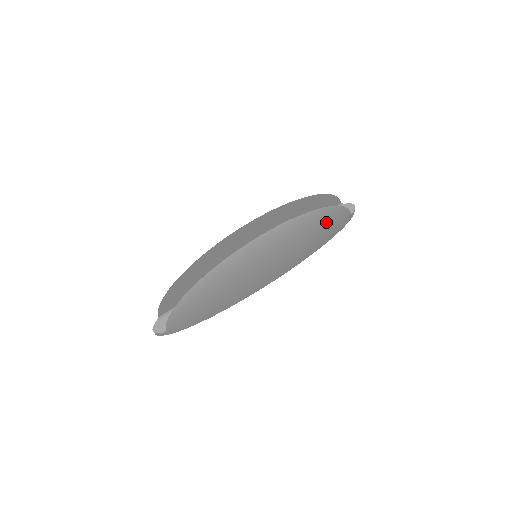
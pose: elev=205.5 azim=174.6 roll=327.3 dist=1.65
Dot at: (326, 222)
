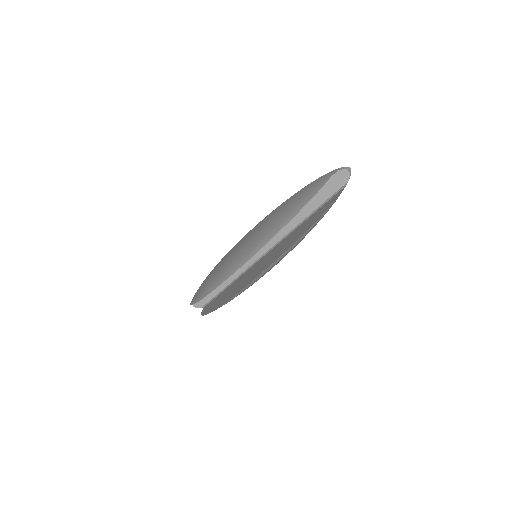
Dot at: occluded
